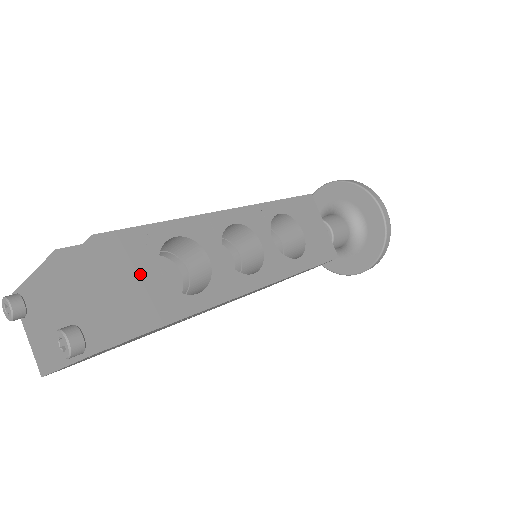
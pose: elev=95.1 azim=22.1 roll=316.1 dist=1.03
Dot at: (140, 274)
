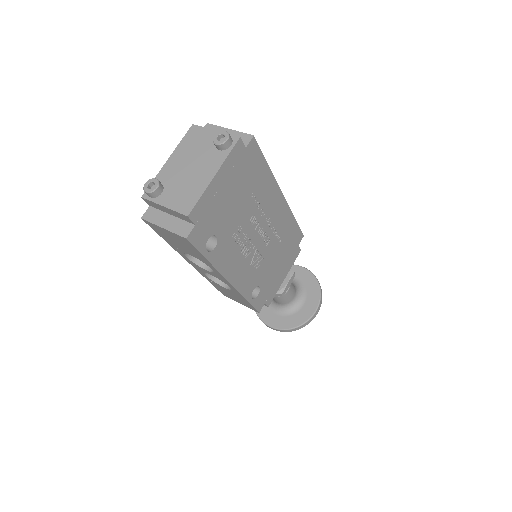
Dot at: occluded
